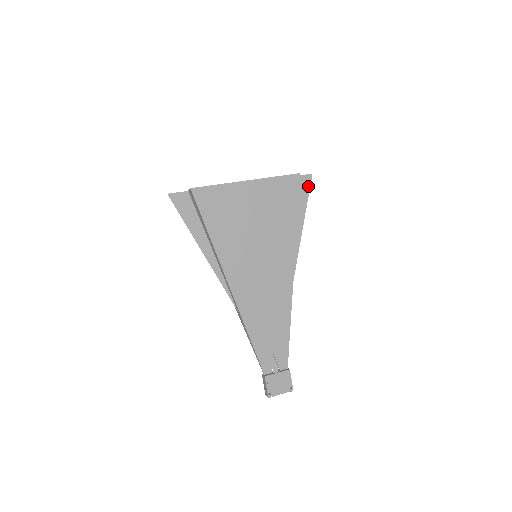
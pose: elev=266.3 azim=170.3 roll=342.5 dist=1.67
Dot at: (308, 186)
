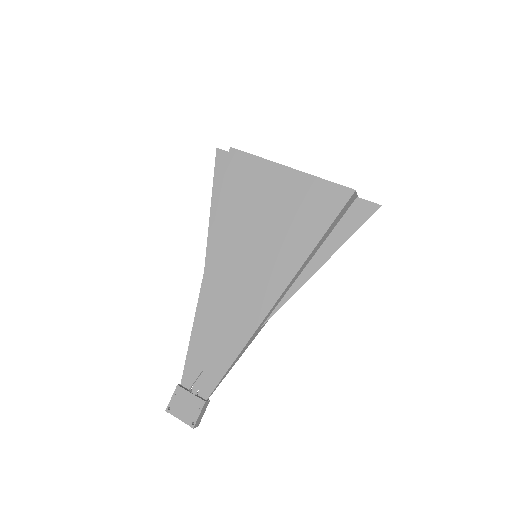
Dot at: (367, 217)
